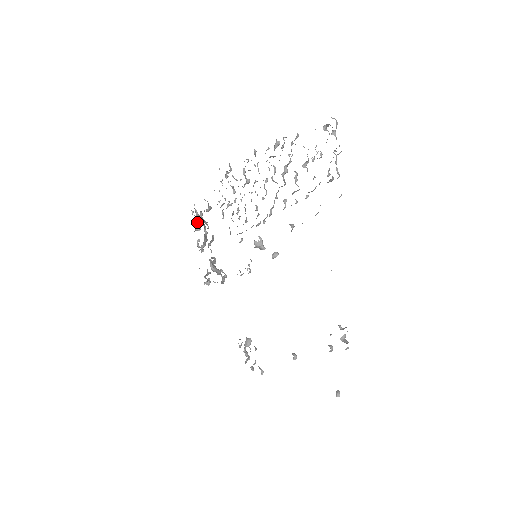
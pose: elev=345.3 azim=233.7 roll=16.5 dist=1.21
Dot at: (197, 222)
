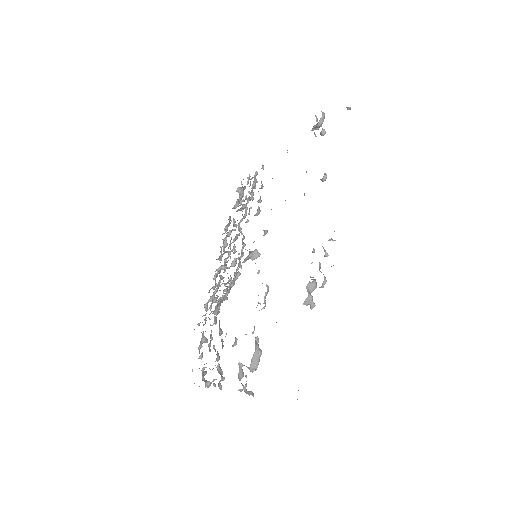
Dot at: (202, 372)
